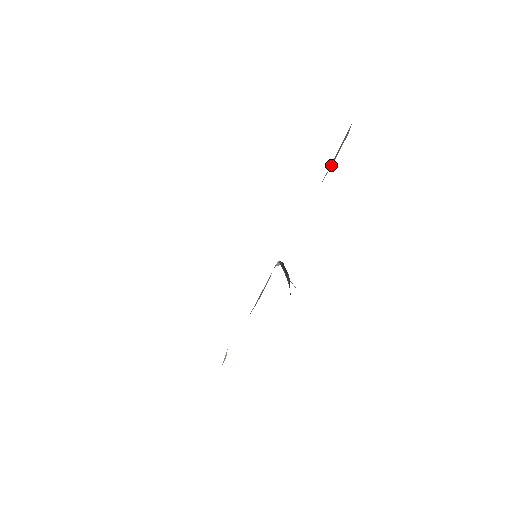
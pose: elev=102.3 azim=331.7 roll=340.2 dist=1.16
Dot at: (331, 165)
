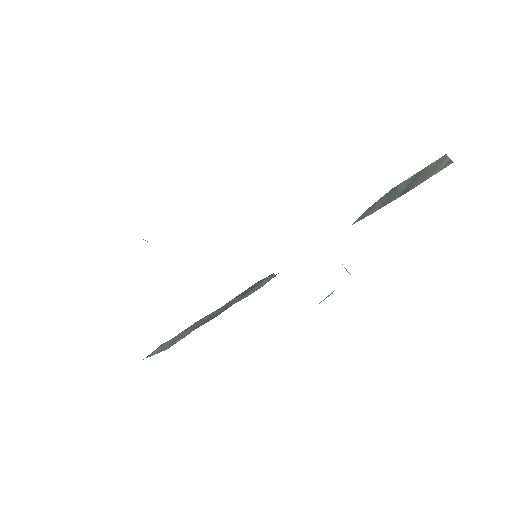
Dot at: (400, 194)
